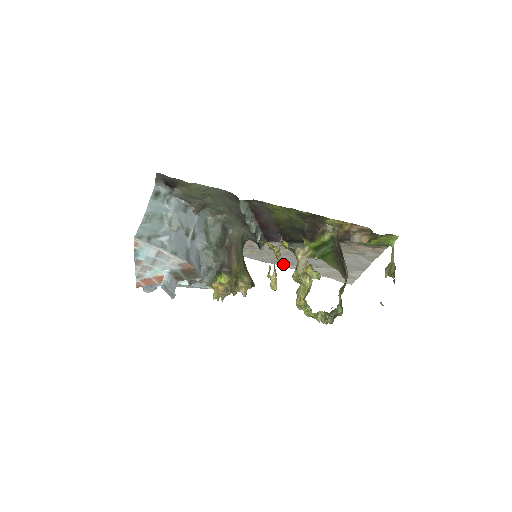
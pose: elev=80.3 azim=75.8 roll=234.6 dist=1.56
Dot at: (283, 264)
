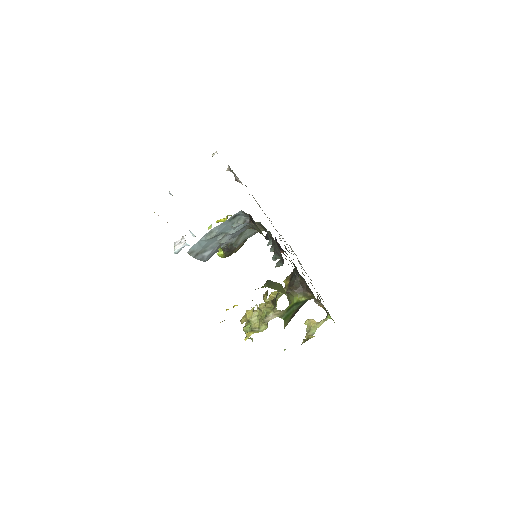
Dot at: occluded
